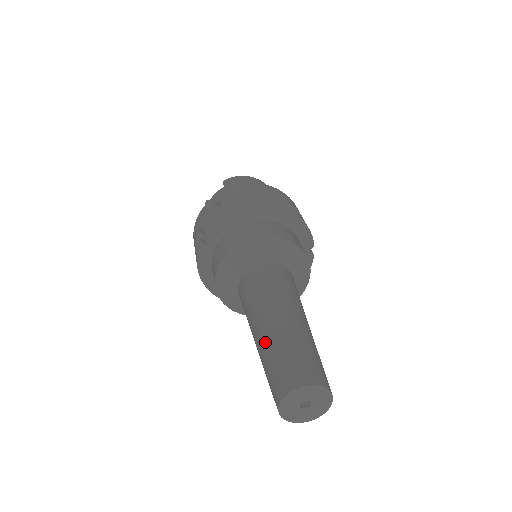
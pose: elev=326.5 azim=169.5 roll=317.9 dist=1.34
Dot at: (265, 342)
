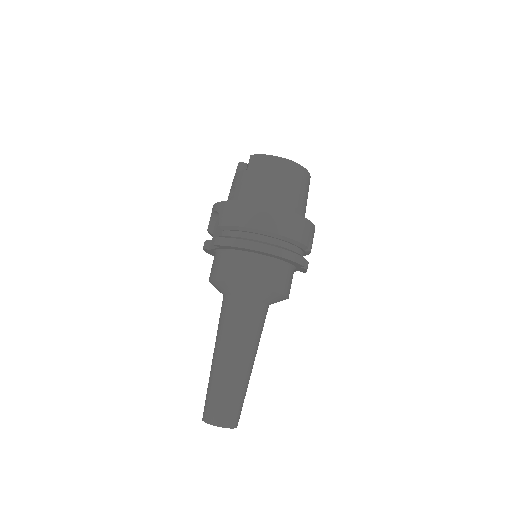
Dot at: (211, 372)
